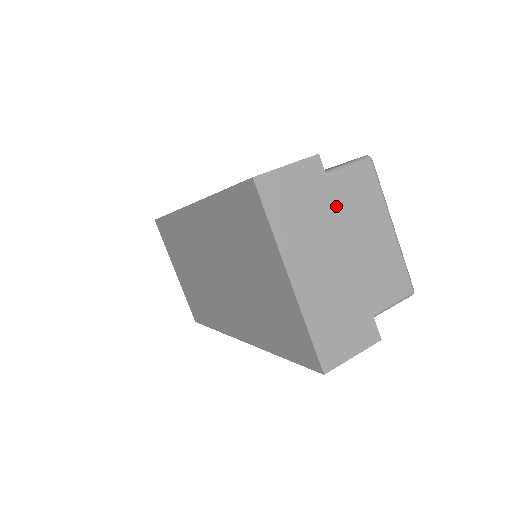
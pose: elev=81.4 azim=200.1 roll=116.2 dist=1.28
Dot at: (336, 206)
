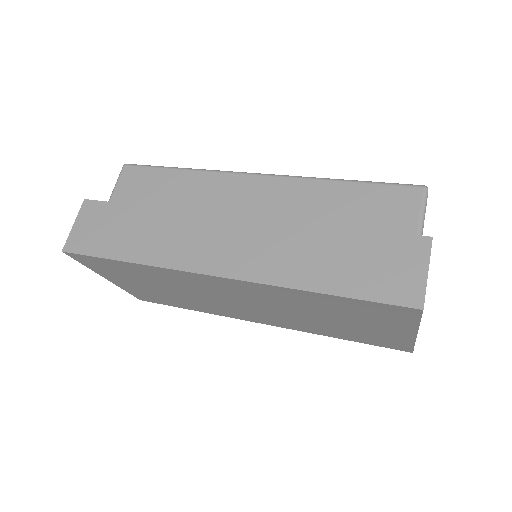
Dot at: occluded
